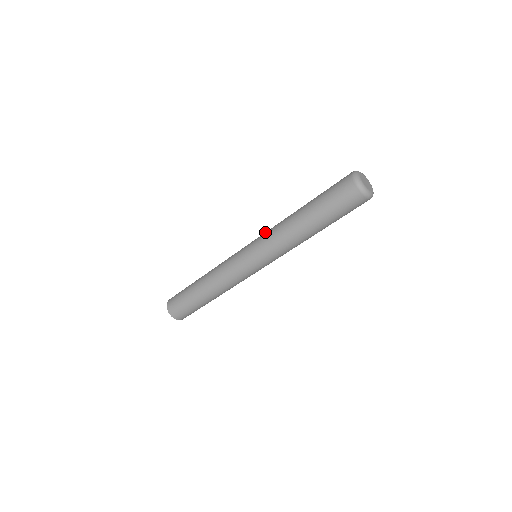
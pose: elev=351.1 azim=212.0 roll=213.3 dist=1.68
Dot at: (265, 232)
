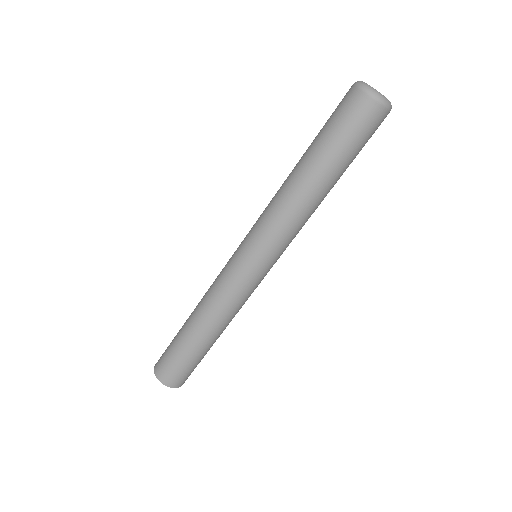
Dot at: occluded
